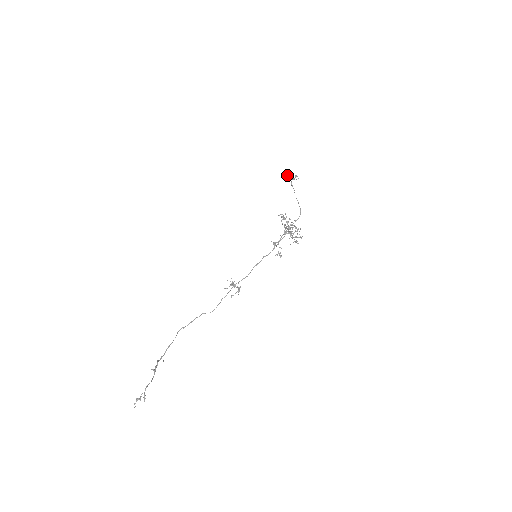
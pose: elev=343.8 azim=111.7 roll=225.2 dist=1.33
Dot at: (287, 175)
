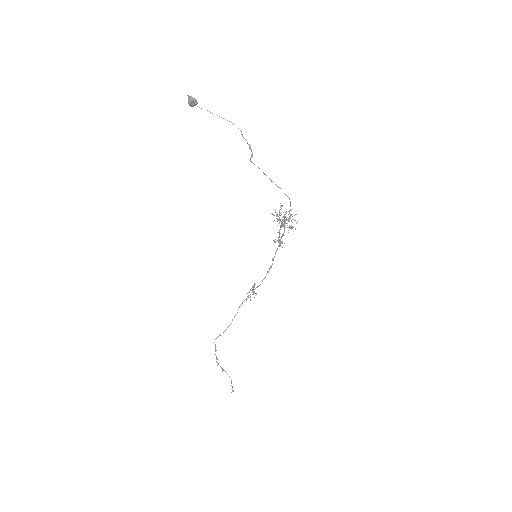
Dot at: occluded
